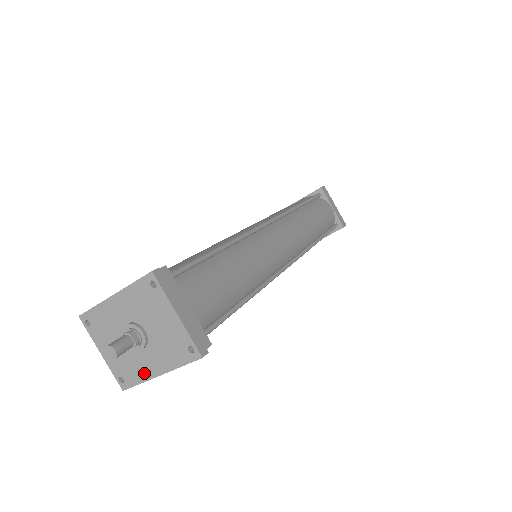
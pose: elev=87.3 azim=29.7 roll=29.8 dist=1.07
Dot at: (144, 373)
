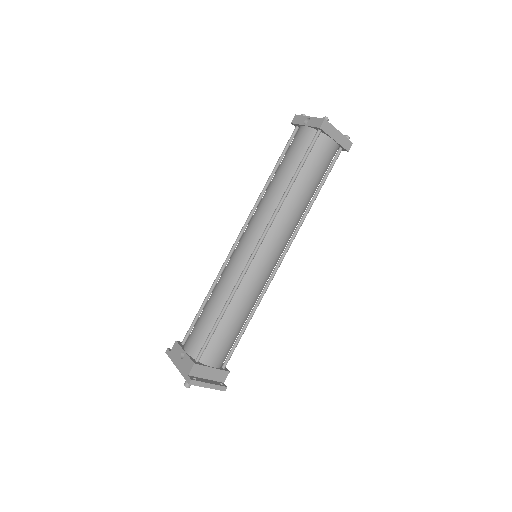
Dot at: occluded
